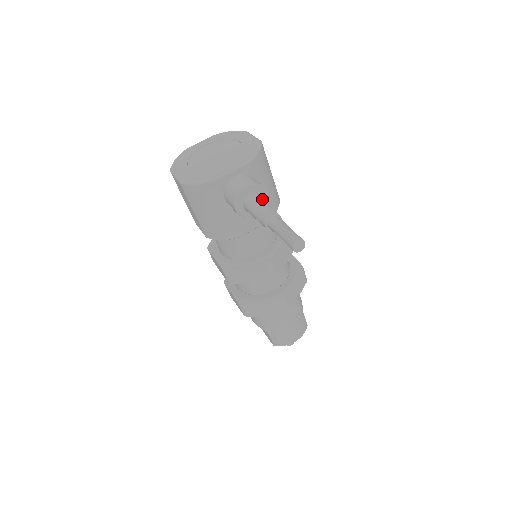
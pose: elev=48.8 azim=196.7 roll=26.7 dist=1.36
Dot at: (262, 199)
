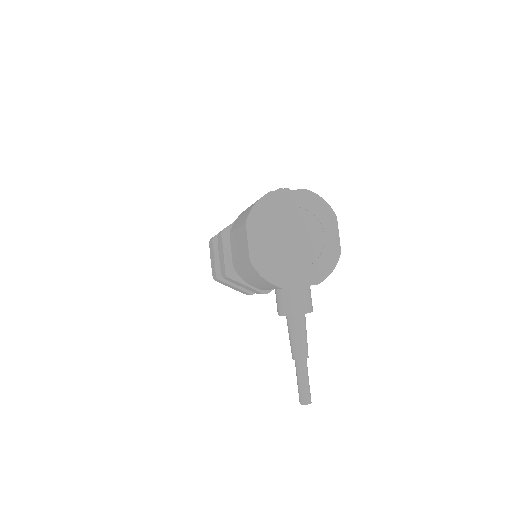
Dot at: (305, 329)
